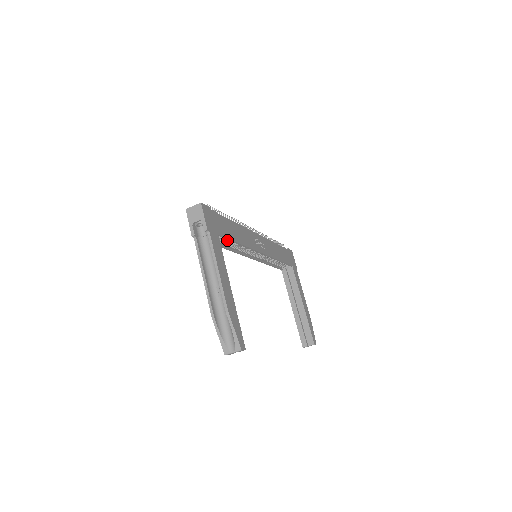
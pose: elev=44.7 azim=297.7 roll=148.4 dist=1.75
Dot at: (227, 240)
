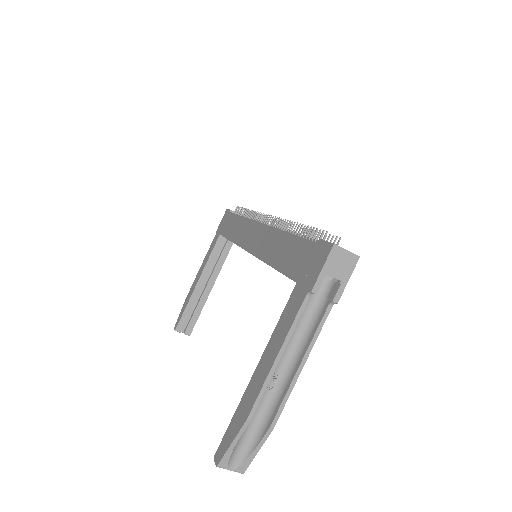
Dot at: occluded
